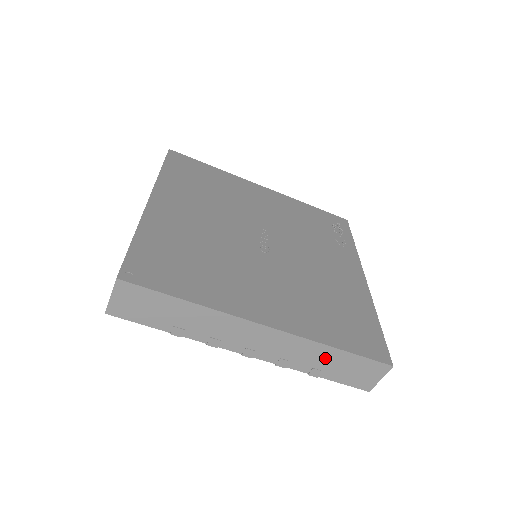
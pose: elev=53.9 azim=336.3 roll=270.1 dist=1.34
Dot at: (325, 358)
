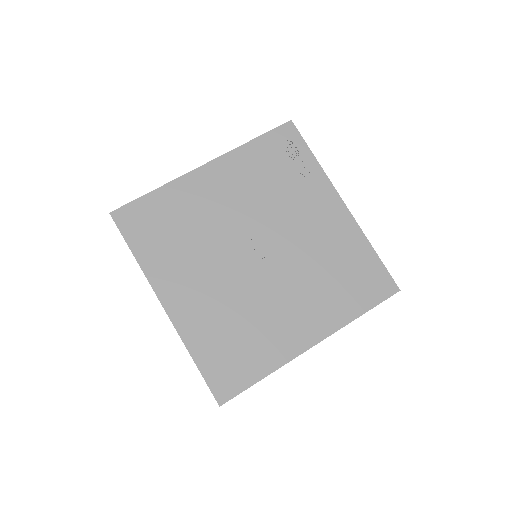
Dot at: occluded
